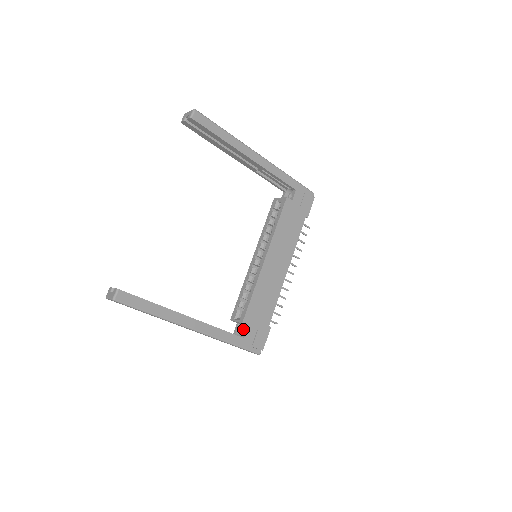
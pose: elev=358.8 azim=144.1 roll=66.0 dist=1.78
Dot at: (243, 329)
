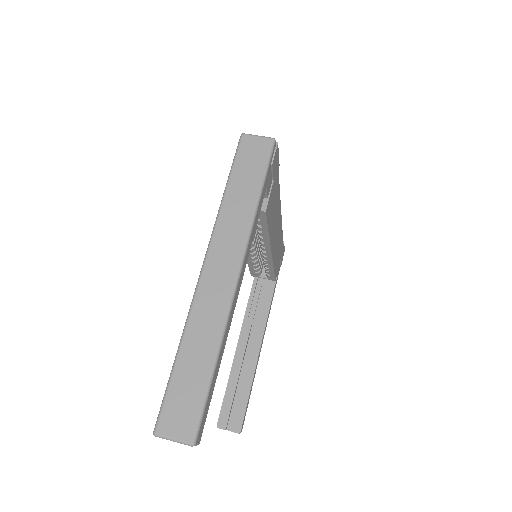
Dot at: occluded
